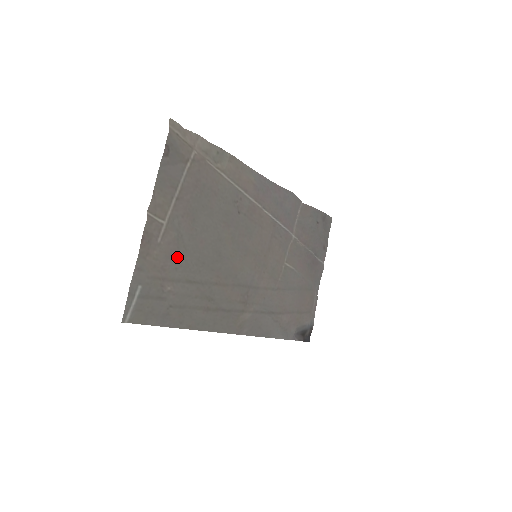
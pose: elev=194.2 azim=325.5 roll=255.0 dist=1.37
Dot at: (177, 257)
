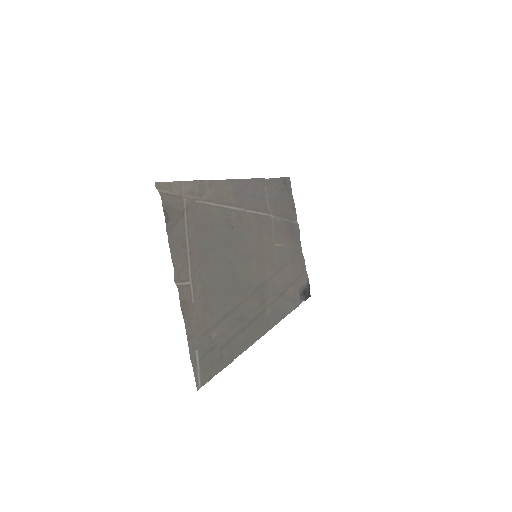
Dot at: (209, 304)
